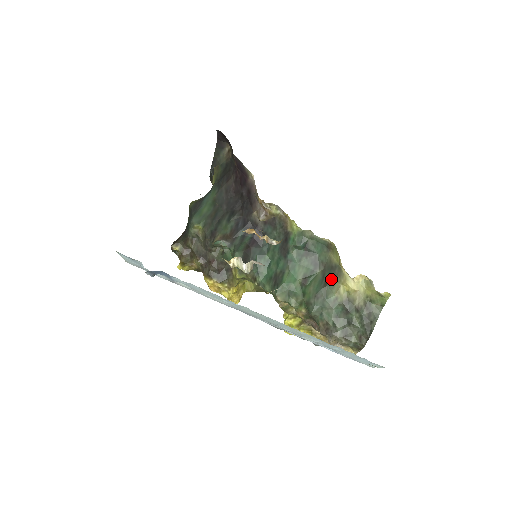
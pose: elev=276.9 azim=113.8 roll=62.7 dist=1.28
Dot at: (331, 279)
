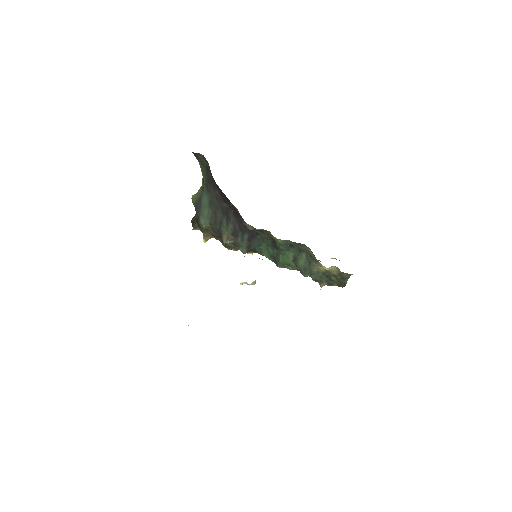
Dot at: (312, 262)
